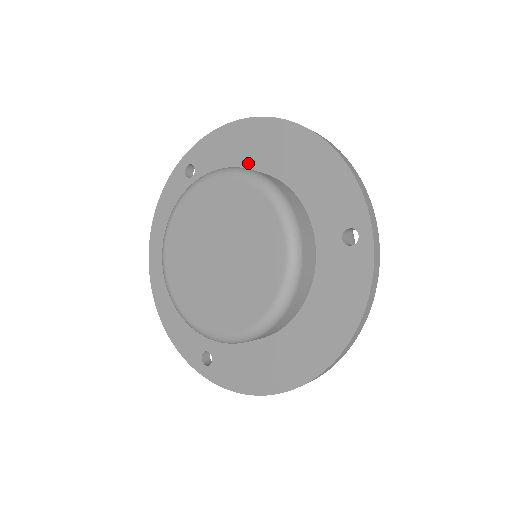
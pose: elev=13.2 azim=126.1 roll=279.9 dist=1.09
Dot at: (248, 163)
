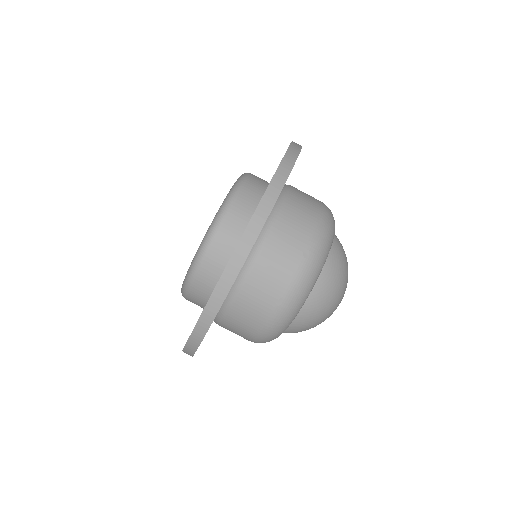
Dot at: occluded
